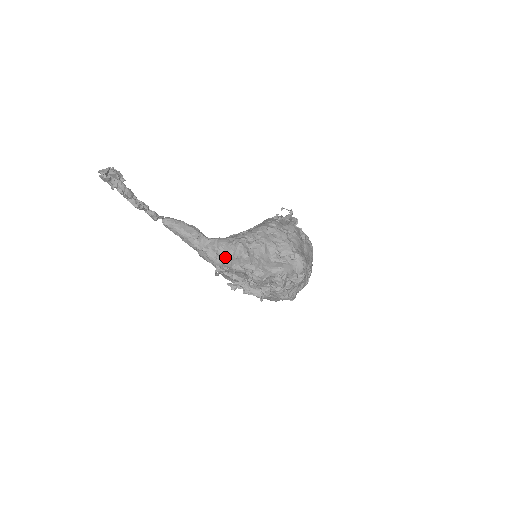
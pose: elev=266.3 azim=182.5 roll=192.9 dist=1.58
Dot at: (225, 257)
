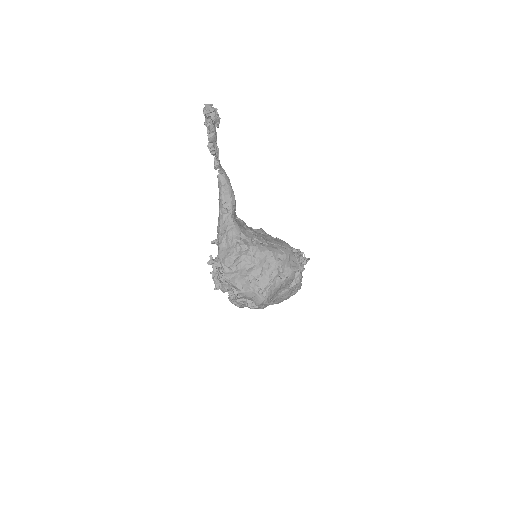
Dot at: (224, 242)
